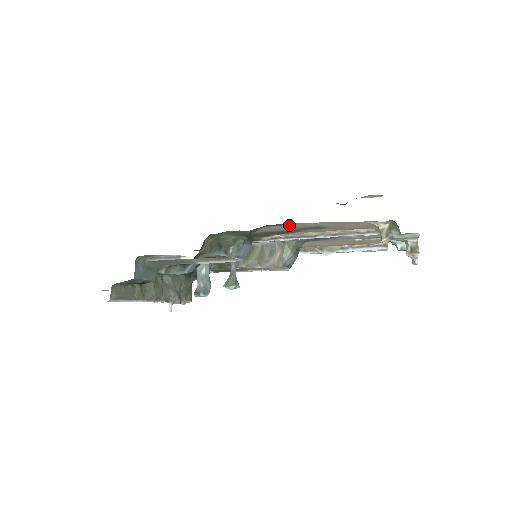
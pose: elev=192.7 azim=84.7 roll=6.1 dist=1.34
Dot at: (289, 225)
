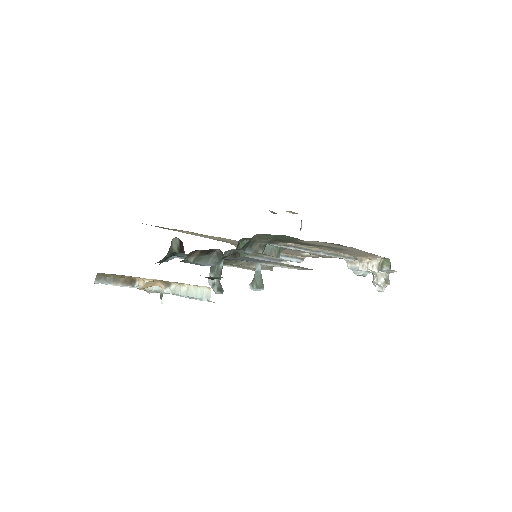
Dot at: (339, 246)
